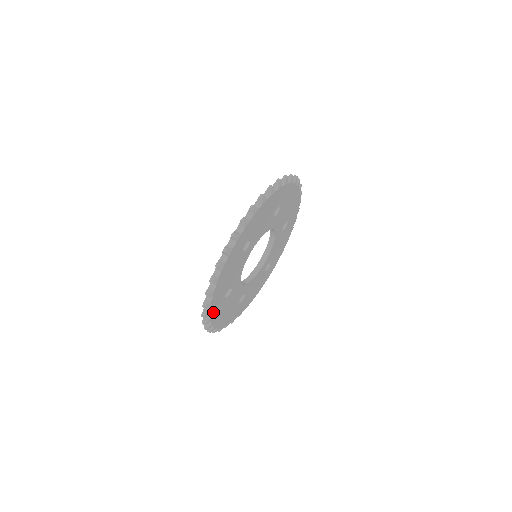
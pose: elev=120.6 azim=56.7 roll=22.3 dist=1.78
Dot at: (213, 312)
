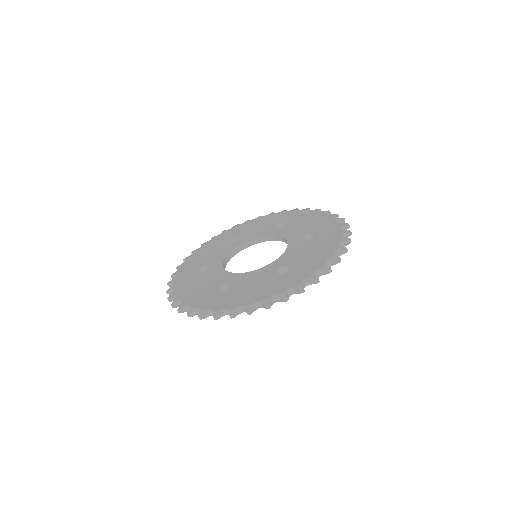
Dot at: occluded
